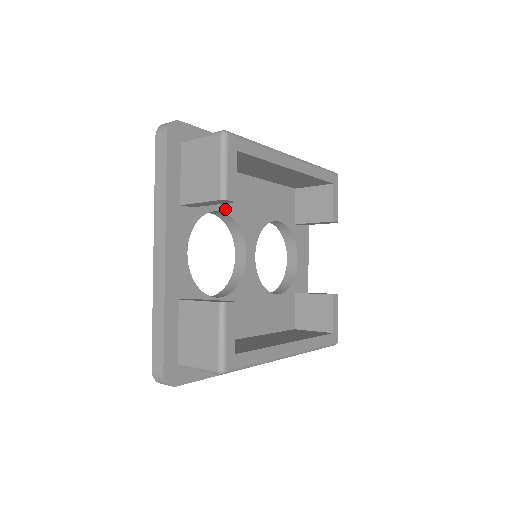
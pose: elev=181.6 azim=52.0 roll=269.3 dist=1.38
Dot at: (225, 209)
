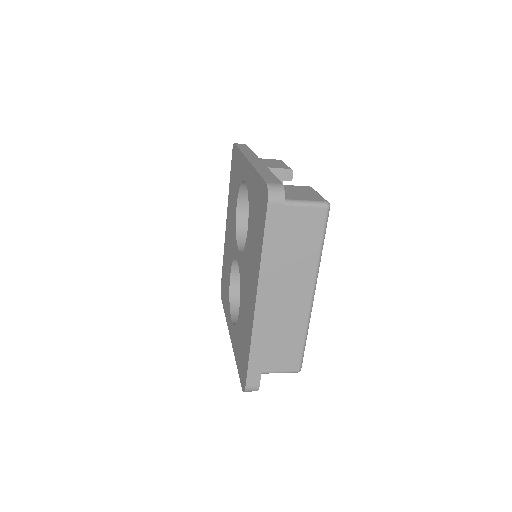
Dot at: (247, 212)
